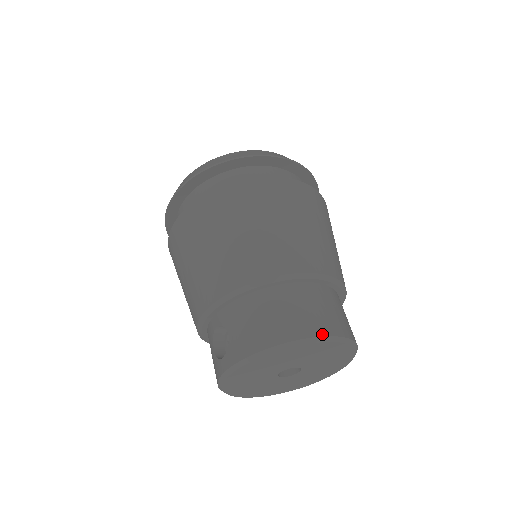
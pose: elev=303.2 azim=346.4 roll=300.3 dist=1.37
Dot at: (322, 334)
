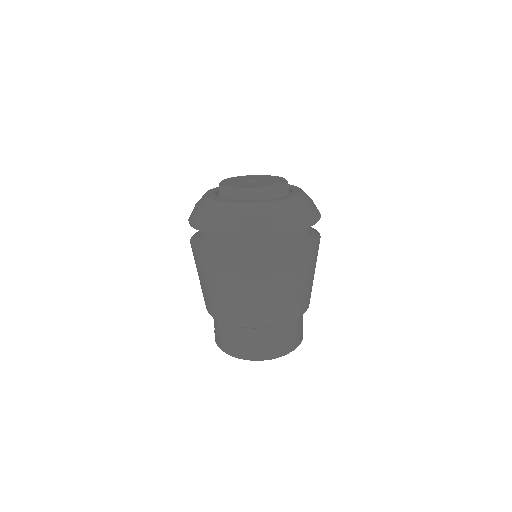
Dot at: (254, 359)
